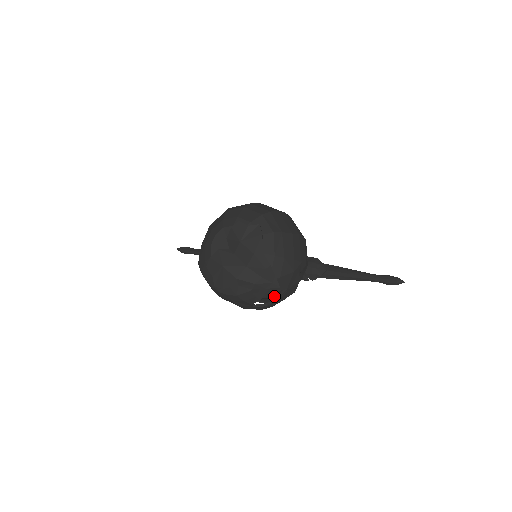
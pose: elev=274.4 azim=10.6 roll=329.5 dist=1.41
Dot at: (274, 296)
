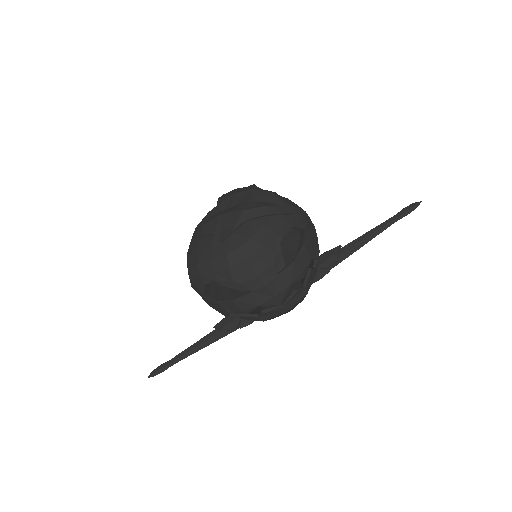
Dot at: (298, 296)
